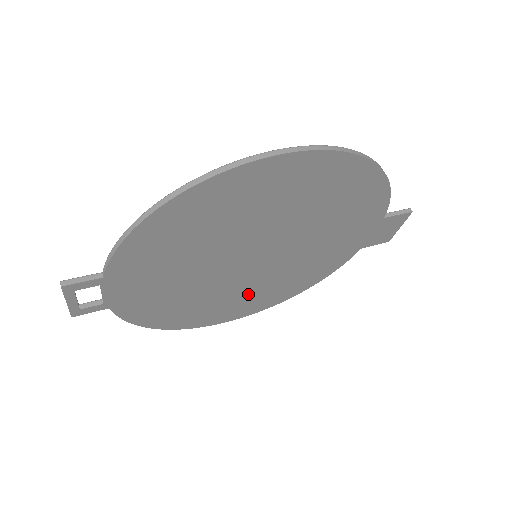
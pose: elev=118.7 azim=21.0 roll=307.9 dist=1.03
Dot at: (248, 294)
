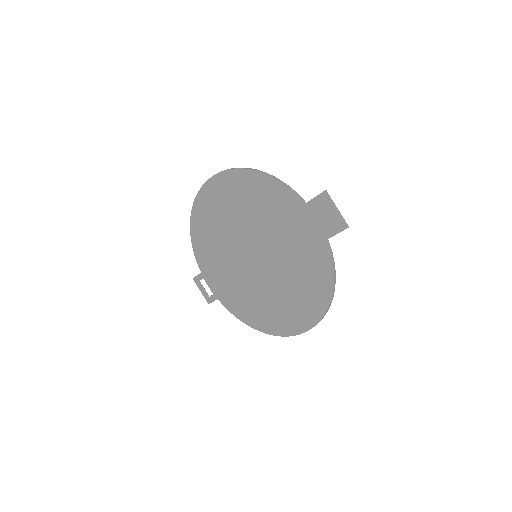
Dot at: (283, 297)
